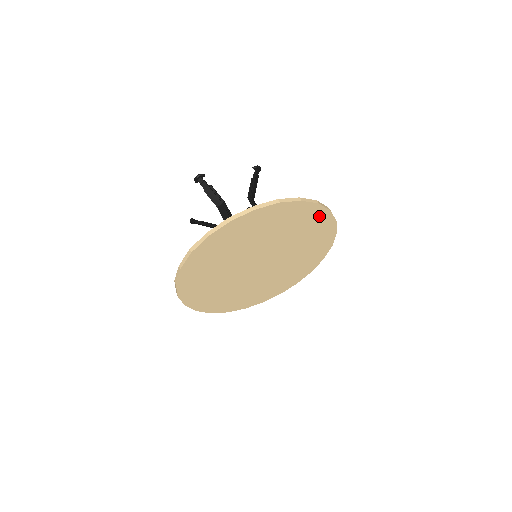
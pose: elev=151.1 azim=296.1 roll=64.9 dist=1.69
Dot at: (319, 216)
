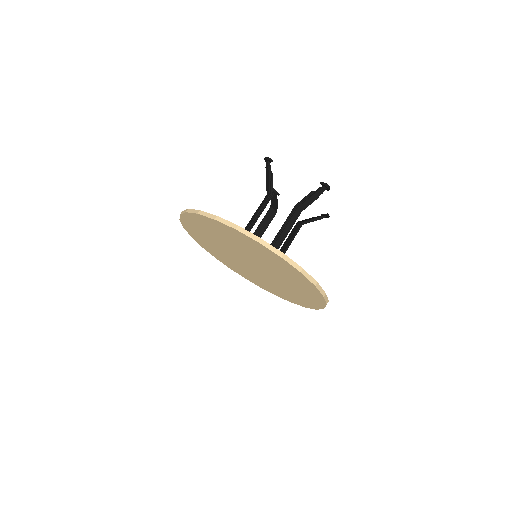
Dot at: (290, 268)
